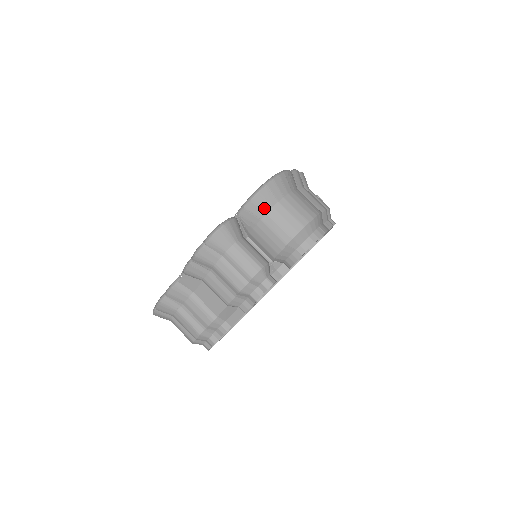
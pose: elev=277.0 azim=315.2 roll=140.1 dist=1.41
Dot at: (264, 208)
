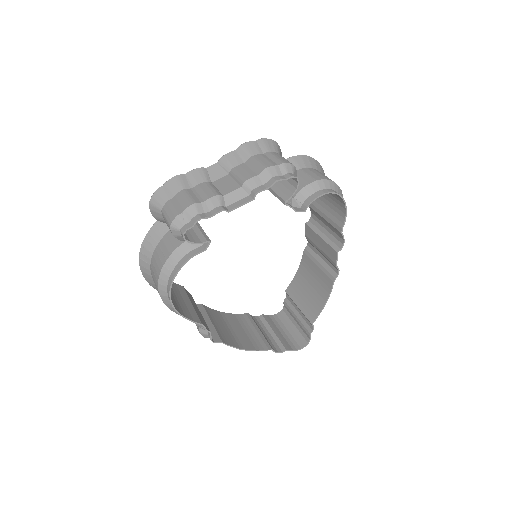
Dot at: (306, 164)
